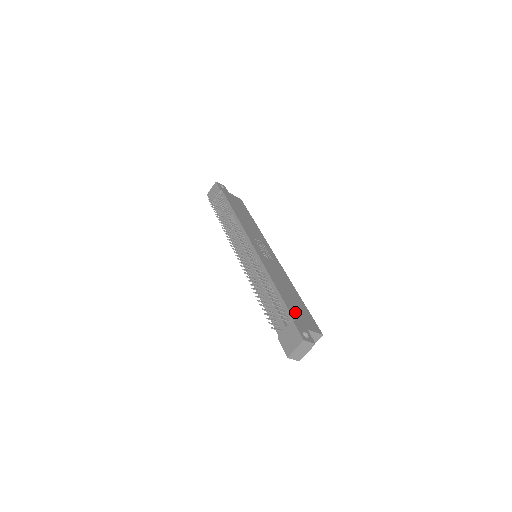
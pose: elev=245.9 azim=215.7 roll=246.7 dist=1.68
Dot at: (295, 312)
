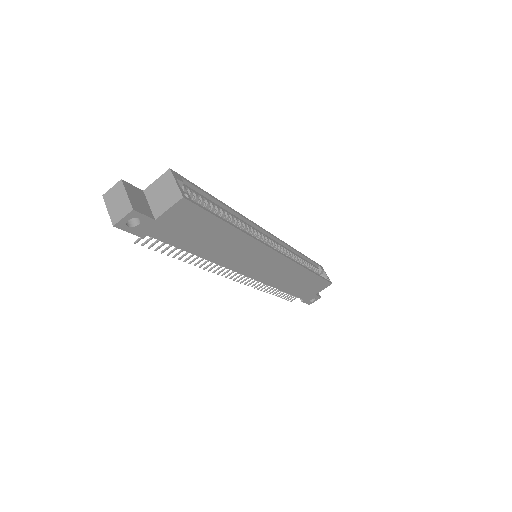
Dot at: occluded
